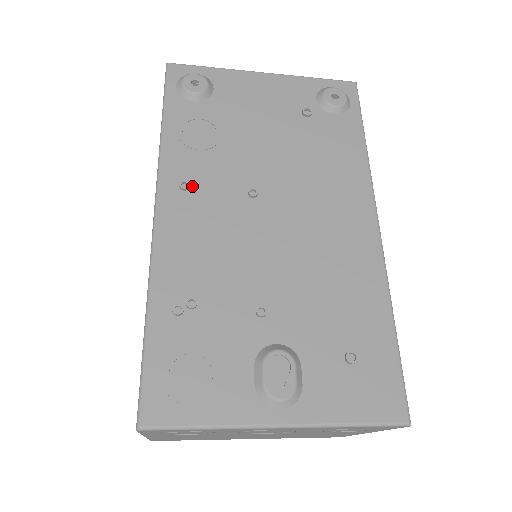
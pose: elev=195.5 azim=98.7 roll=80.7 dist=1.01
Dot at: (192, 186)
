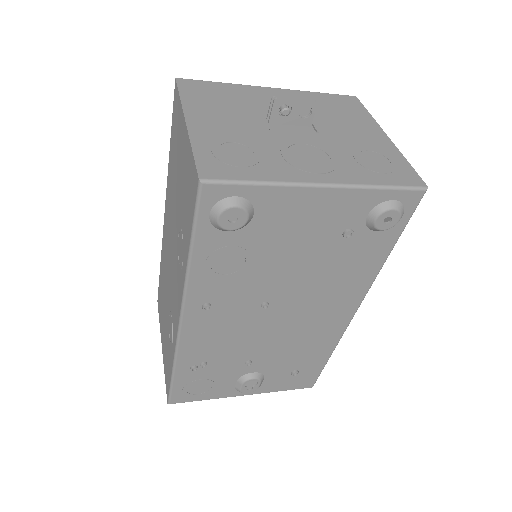
Dot at: (213, 305)
